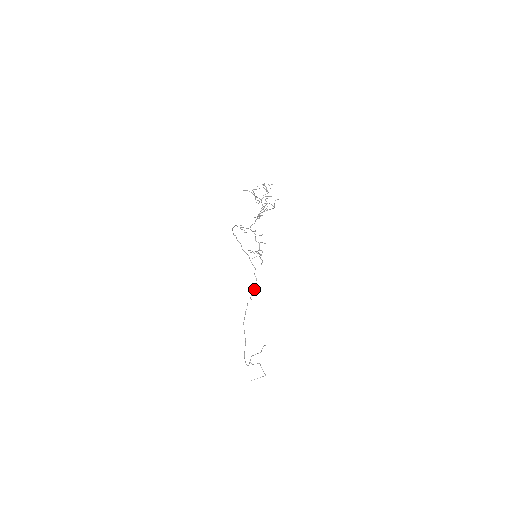
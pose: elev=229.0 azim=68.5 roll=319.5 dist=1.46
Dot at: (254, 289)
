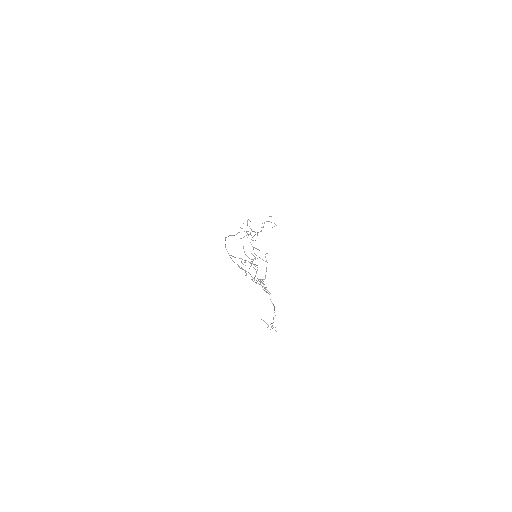
Dot at: occluded
